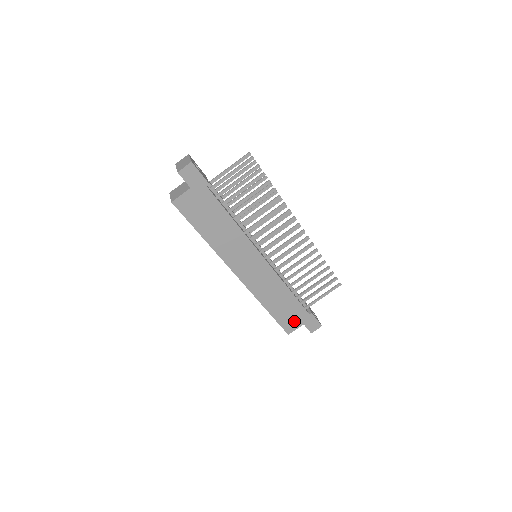
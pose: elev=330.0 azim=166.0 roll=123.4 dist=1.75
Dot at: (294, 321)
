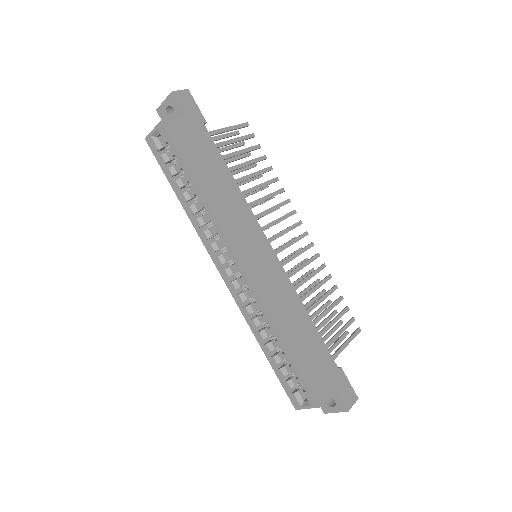
Dot at: (322, 378)
